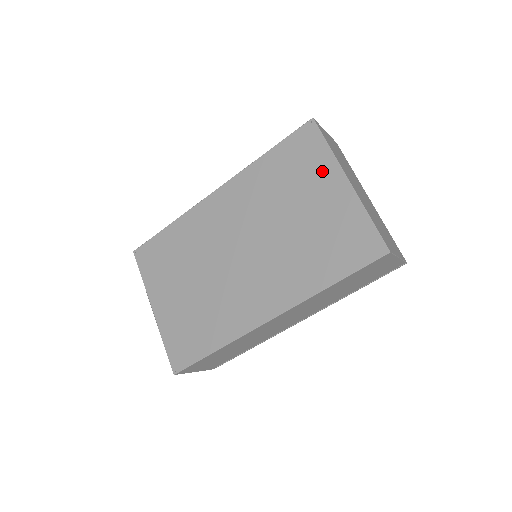
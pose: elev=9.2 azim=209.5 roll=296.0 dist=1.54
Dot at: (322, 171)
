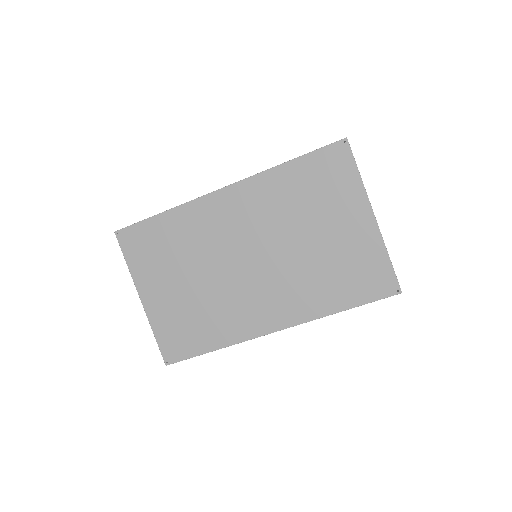
Dot at: (349, 199)
